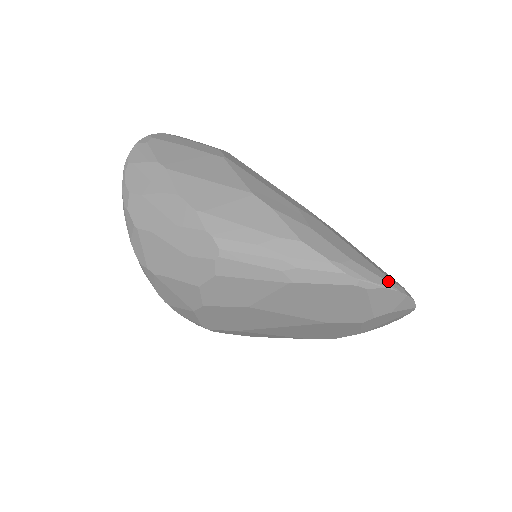
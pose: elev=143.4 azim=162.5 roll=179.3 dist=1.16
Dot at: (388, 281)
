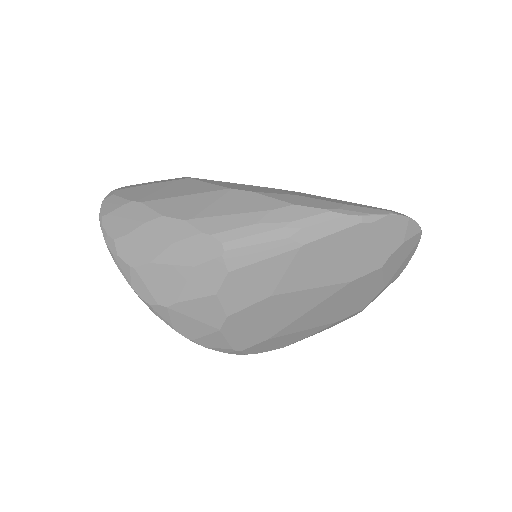
Dot at: (386, 210)
